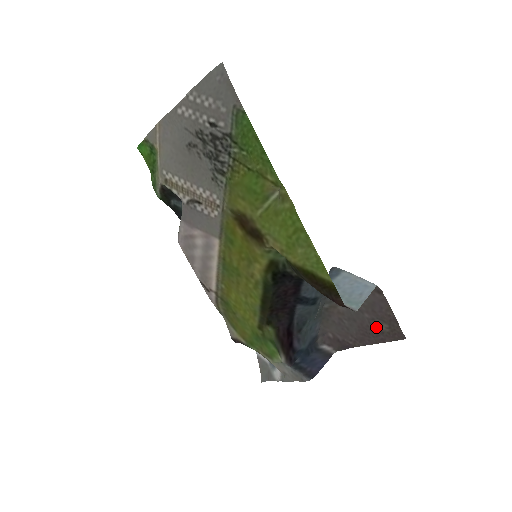
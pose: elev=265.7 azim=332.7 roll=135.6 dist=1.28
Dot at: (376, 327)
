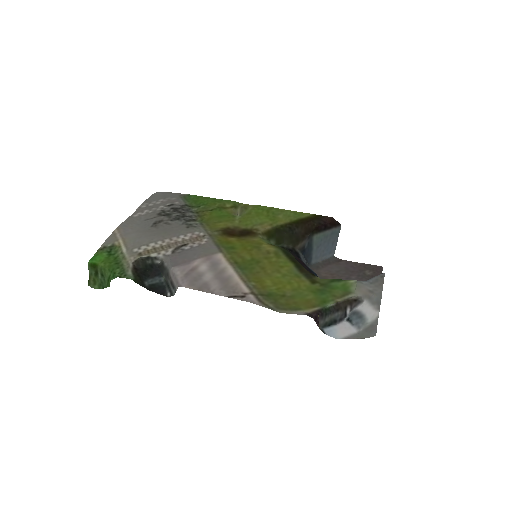
Dot at: (366, 277)
